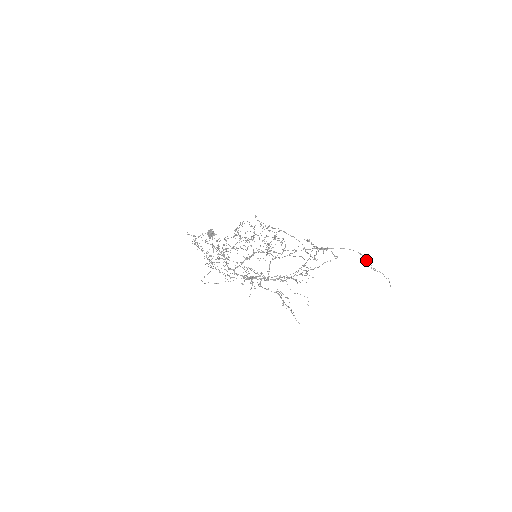
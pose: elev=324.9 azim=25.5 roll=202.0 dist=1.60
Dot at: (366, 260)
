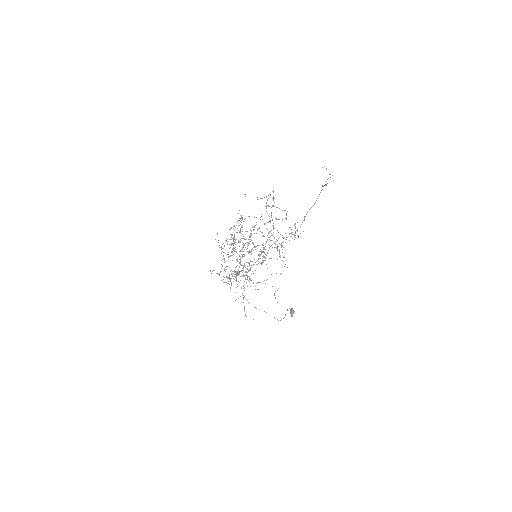
Dot at: occluded
